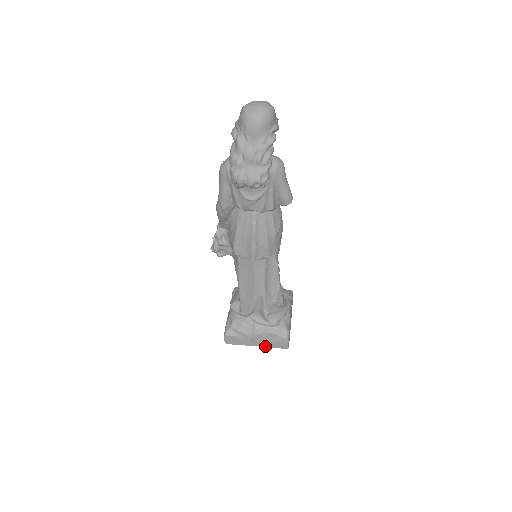
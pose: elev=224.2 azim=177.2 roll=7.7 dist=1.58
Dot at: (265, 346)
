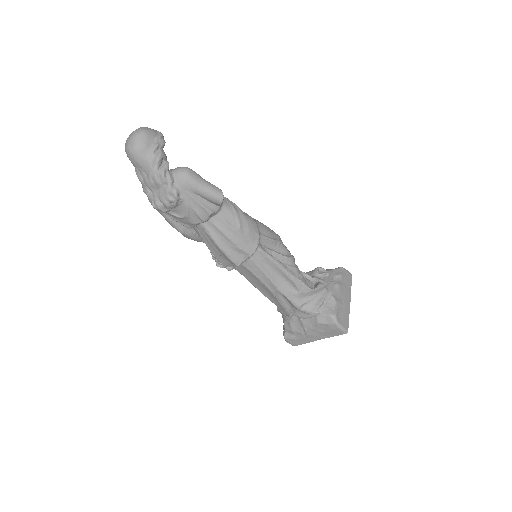
Dot at: (326, 337)
